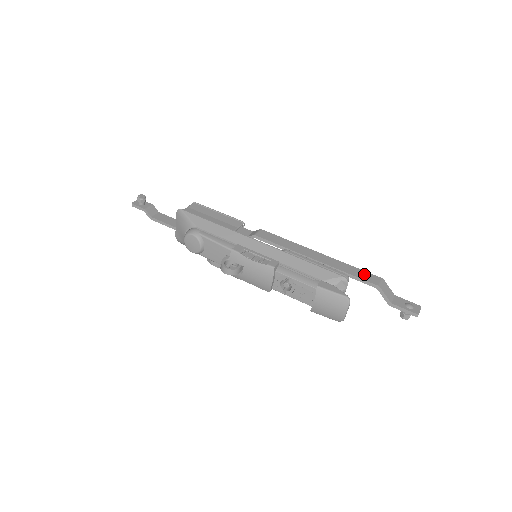
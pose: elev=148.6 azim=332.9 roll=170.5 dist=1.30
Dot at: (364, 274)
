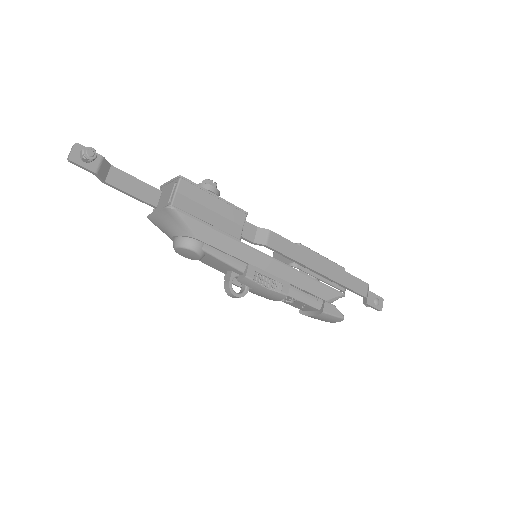
Dot at: (357, 283)
